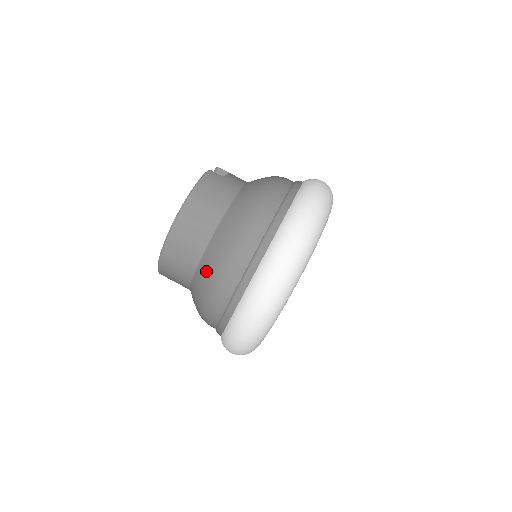
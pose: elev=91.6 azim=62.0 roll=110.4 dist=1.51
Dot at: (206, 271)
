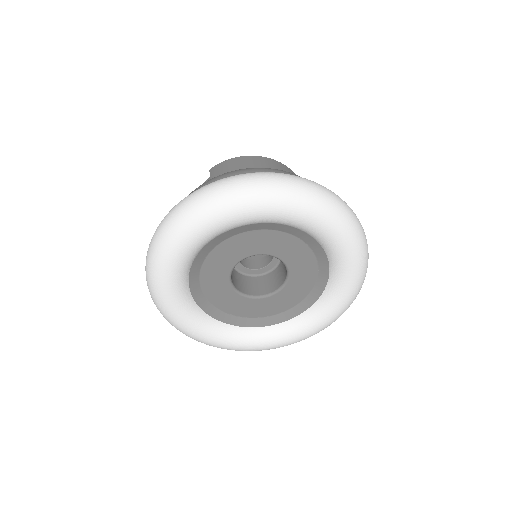
Dot at: occluded
